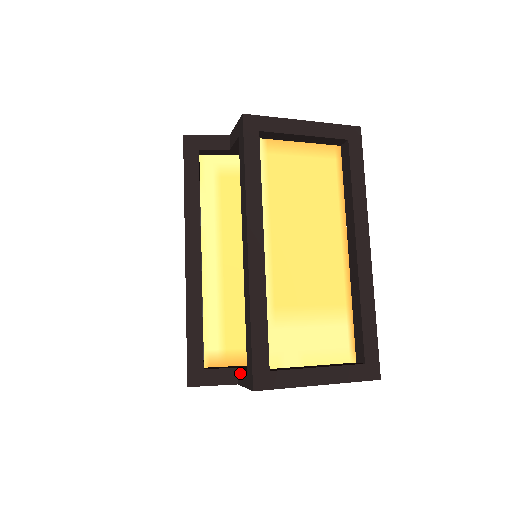
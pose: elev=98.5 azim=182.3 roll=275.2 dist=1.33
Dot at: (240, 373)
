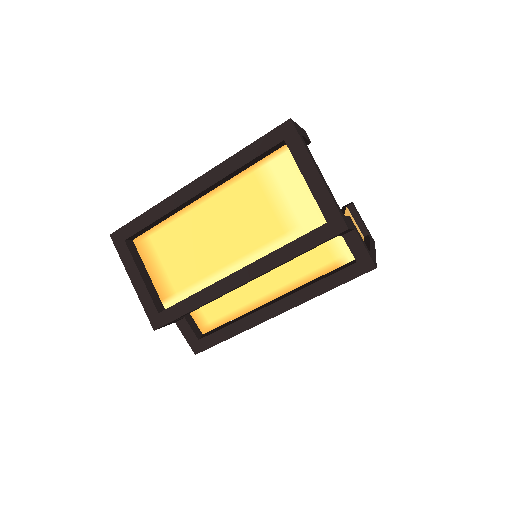
Dot at: (187, 326)
